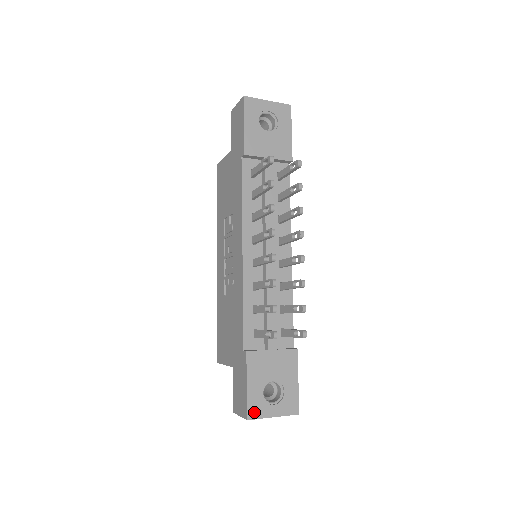
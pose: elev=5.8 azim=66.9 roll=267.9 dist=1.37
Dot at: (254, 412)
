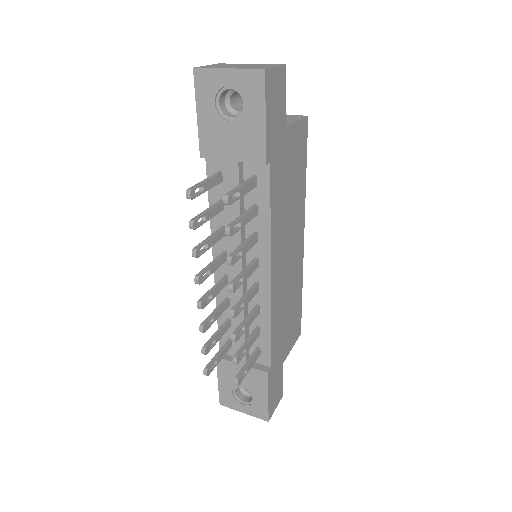
Dot at: (225, 402)
